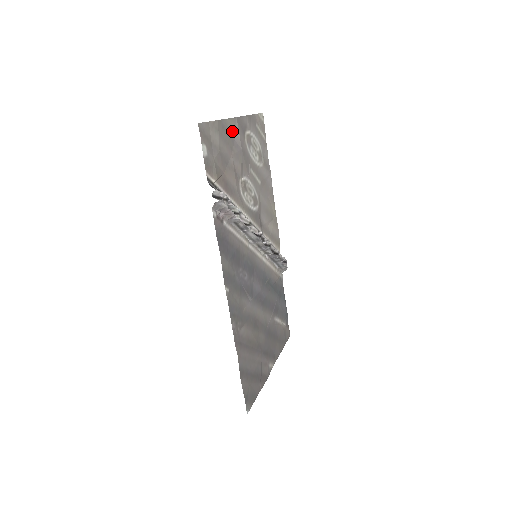
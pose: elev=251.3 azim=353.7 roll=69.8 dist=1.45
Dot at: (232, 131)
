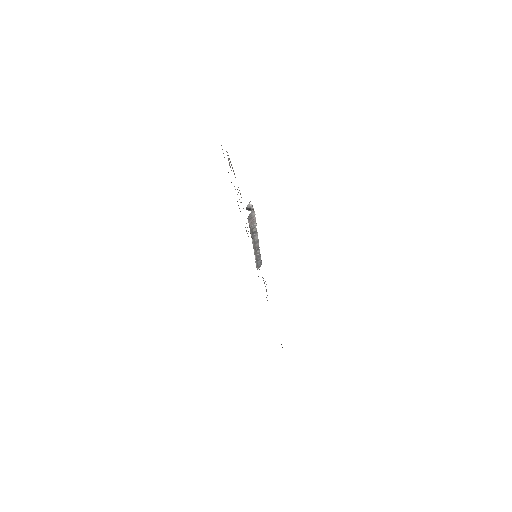
Dot at: occluded
